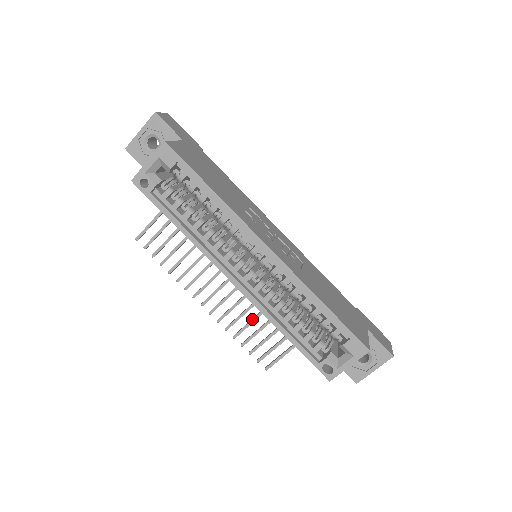
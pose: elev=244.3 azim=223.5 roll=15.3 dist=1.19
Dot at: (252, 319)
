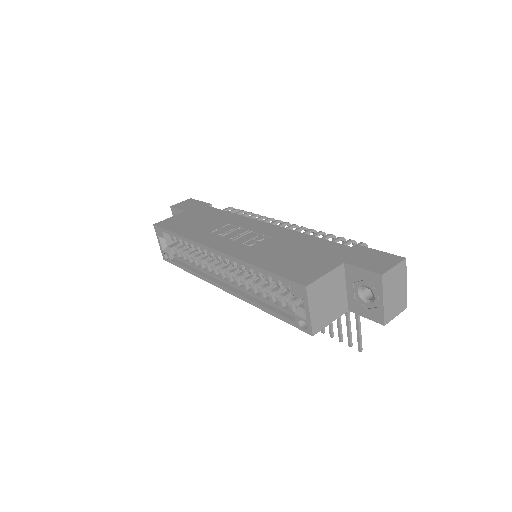
Dot at: occluded
